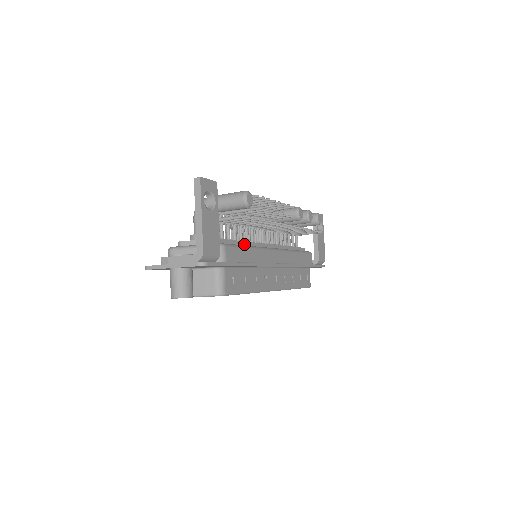
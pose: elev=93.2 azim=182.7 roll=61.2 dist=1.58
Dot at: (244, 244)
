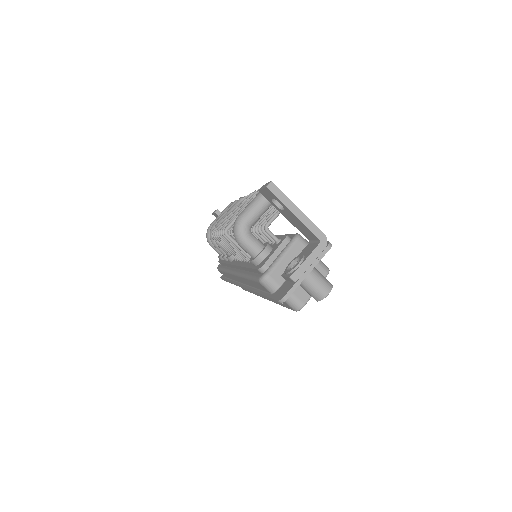
Dot at: occluded
